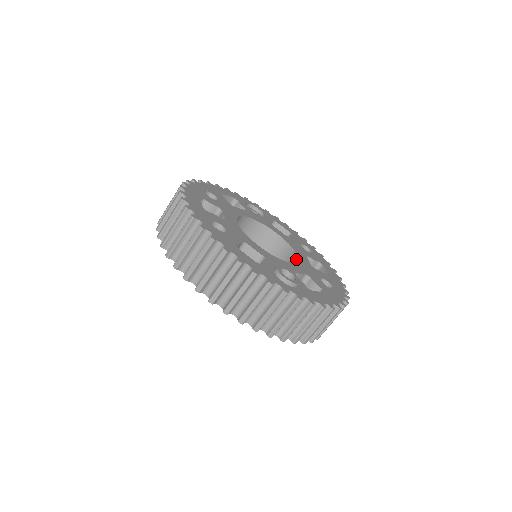
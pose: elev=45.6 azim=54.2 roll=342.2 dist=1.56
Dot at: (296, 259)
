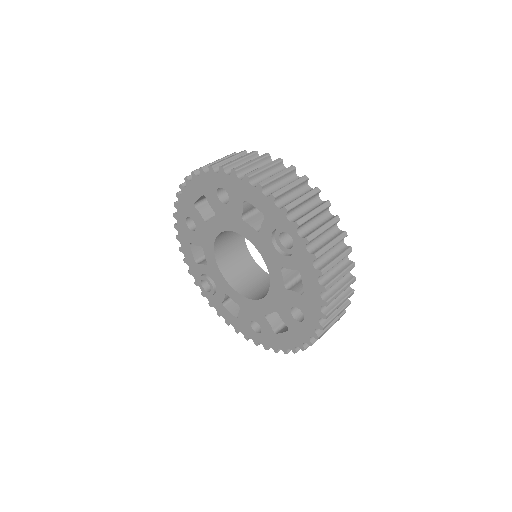
Dot at: occluded
